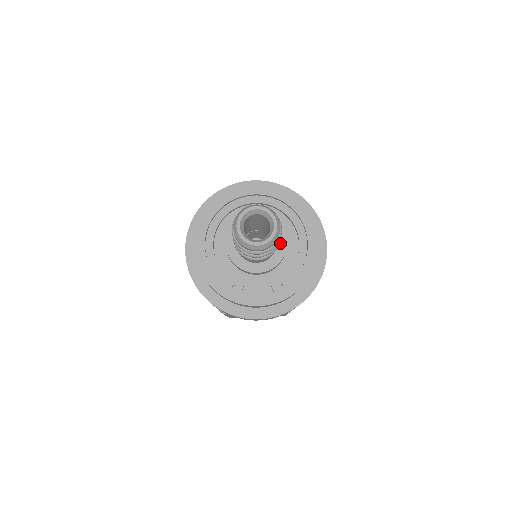
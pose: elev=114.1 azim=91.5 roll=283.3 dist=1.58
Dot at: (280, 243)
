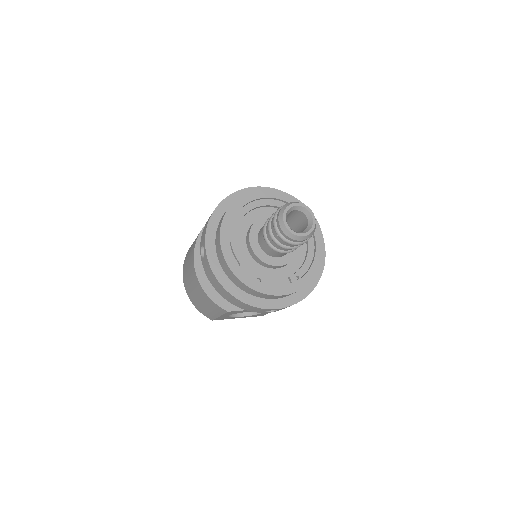
Dot at: occluded
